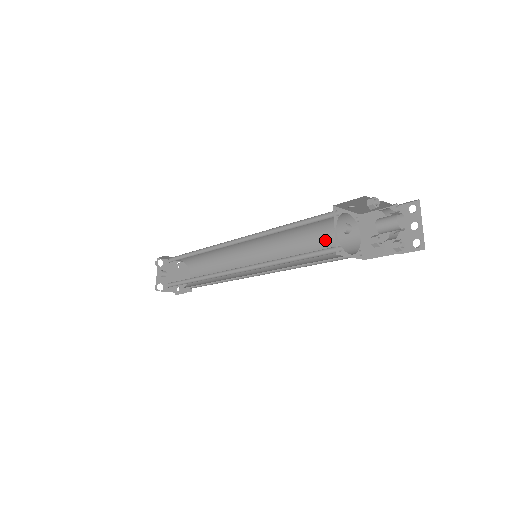
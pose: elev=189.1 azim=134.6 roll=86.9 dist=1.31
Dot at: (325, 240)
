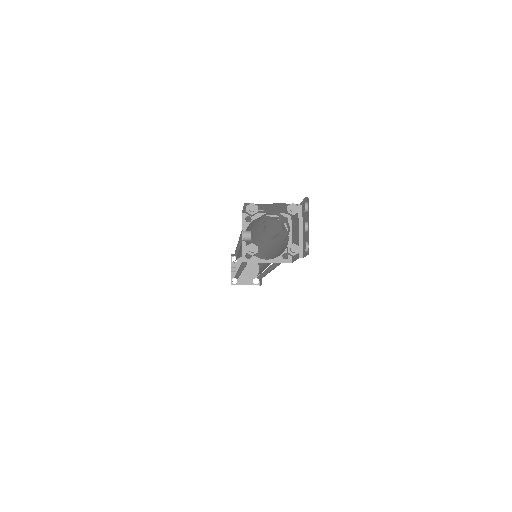
Dot at: (281, 241)
